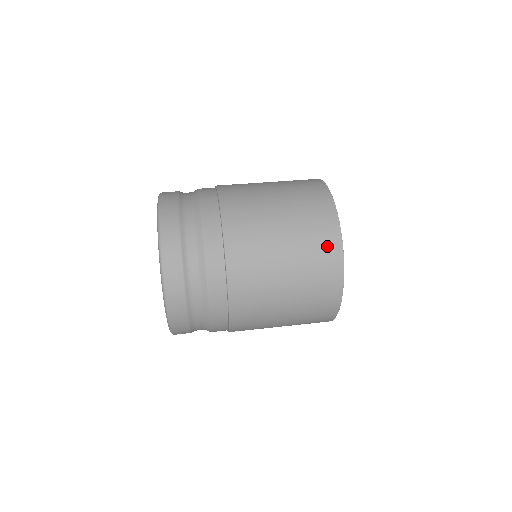
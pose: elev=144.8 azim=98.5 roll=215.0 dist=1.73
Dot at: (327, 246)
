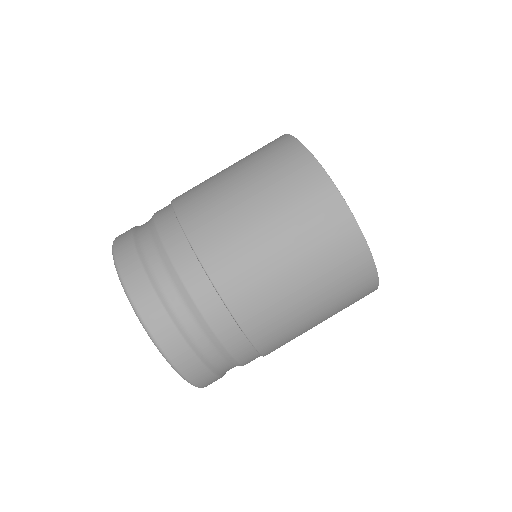
Dot at: occluded
